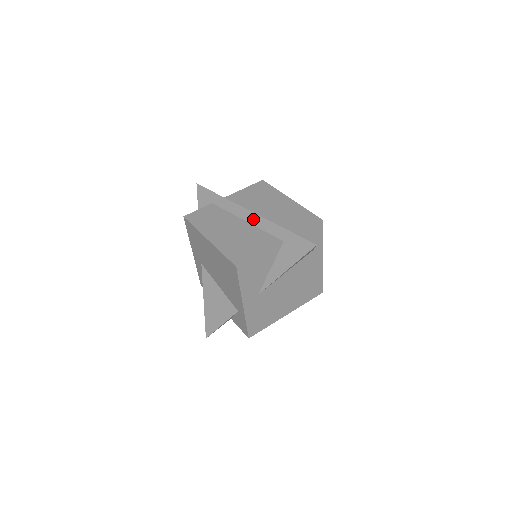
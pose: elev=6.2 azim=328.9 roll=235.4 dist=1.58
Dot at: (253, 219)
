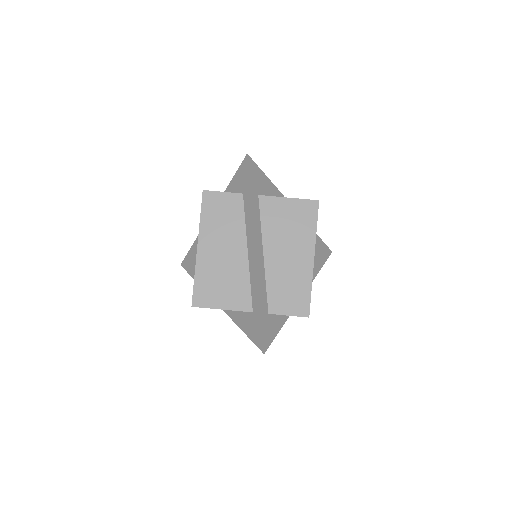
Dot at: (252, 262)
